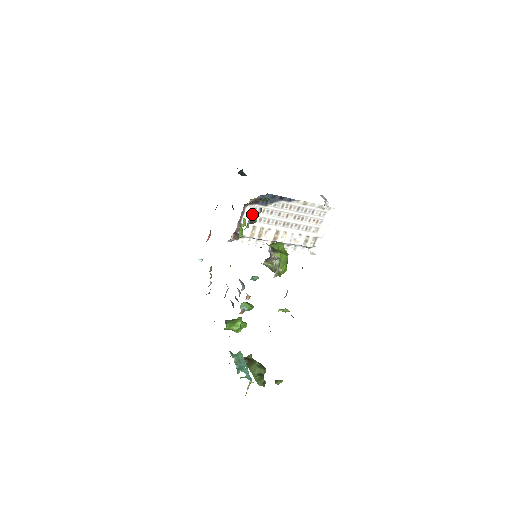
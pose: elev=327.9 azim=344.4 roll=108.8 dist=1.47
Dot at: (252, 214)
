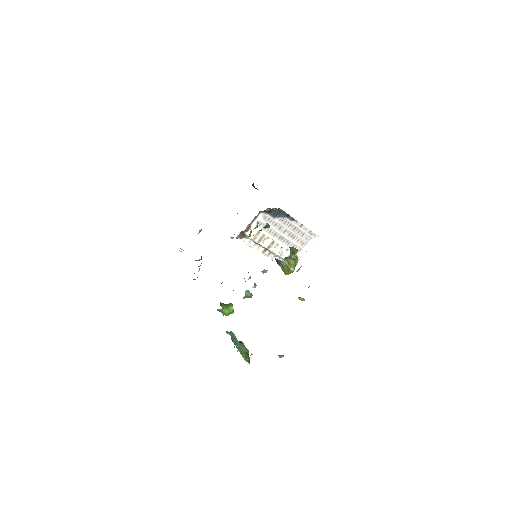
Dot at: (262, 221)
